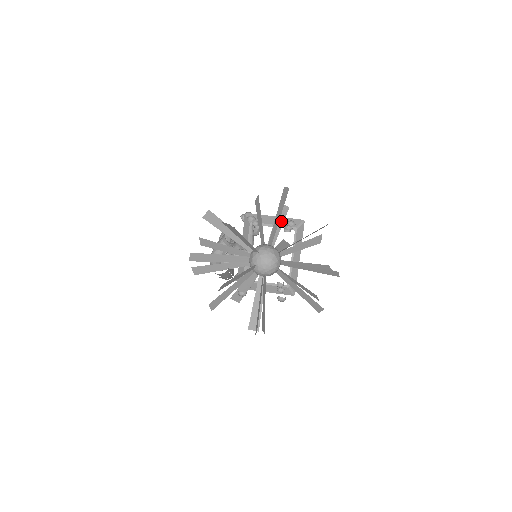
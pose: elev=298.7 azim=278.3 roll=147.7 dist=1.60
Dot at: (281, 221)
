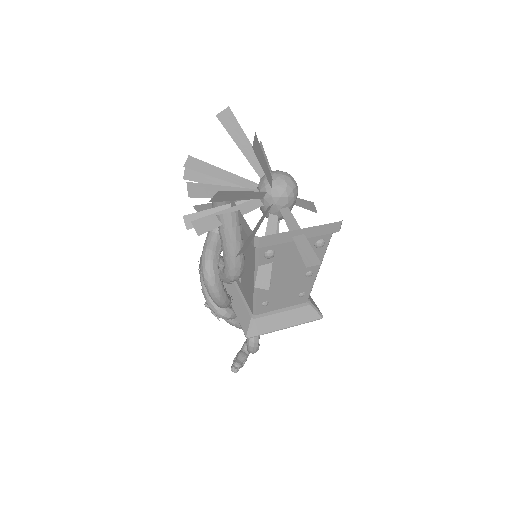
Dot at: occluded
